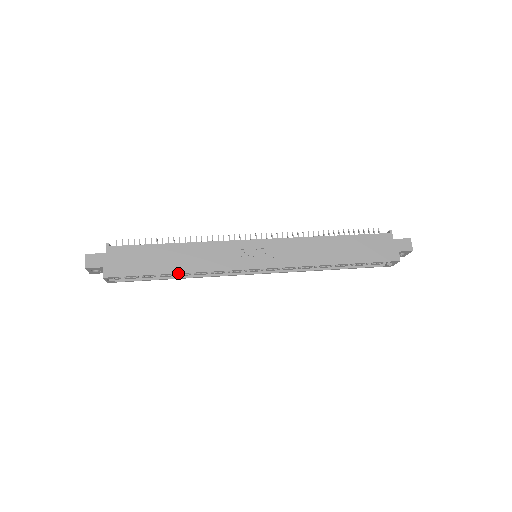
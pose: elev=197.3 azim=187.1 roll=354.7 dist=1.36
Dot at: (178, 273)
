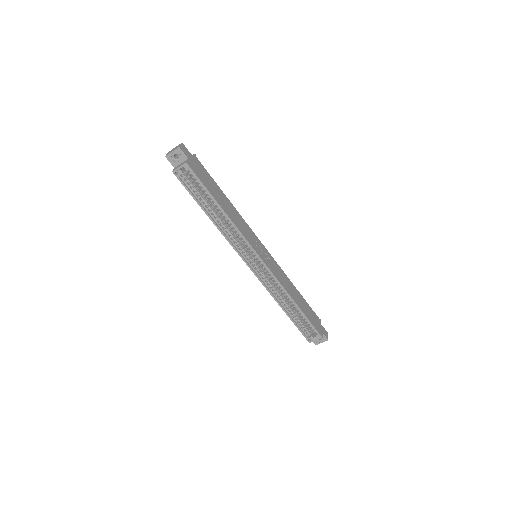
Dot at: (224, 211)
